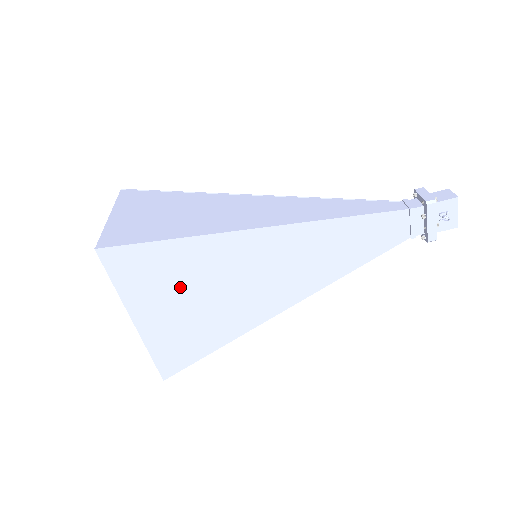
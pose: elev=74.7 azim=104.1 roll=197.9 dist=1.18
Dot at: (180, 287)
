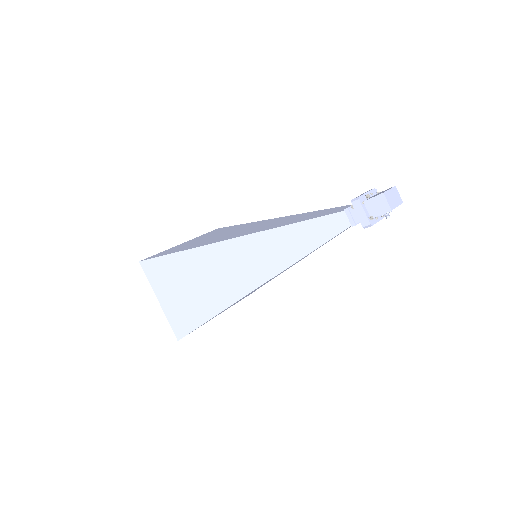
Dot at: occluded
